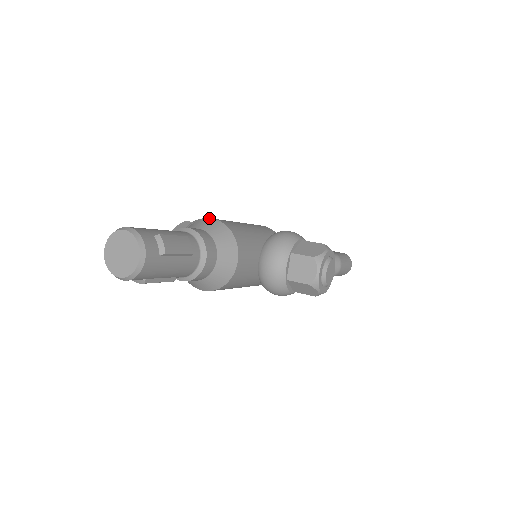
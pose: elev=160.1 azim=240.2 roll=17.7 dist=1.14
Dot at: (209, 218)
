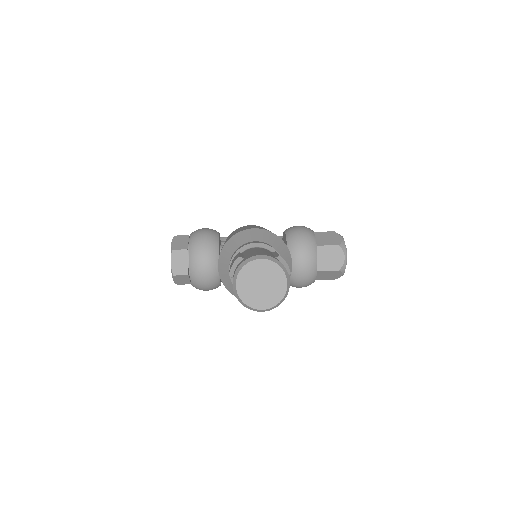
Dot at: (251, 228)
